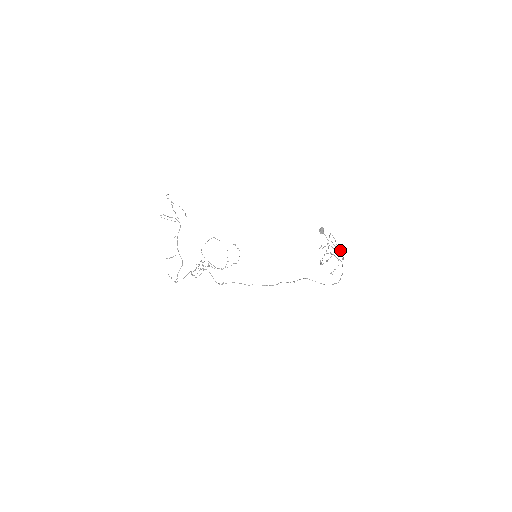
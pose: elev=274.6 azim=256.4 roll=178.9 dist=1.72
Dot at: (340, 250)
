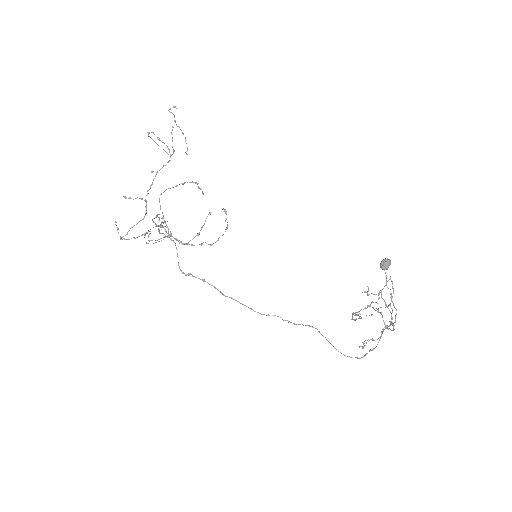
Dot at: occluded
